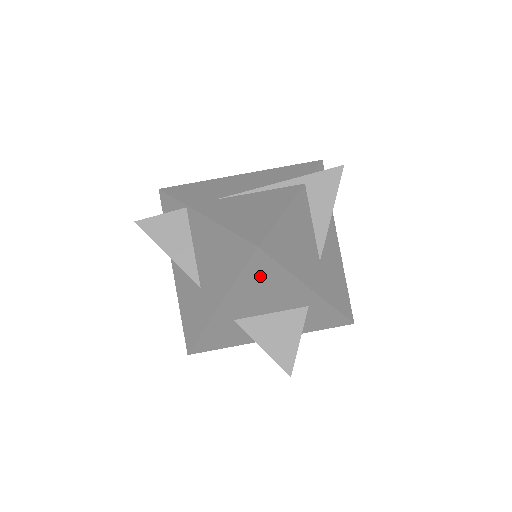
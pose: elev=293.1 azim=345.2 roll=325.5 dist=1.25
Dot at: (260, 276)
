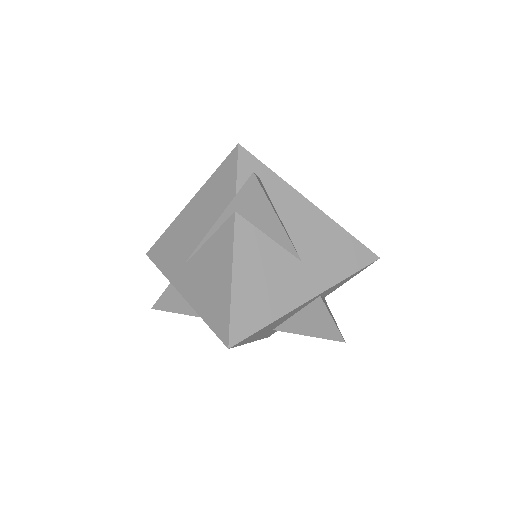
Dot at: (255, 335)
